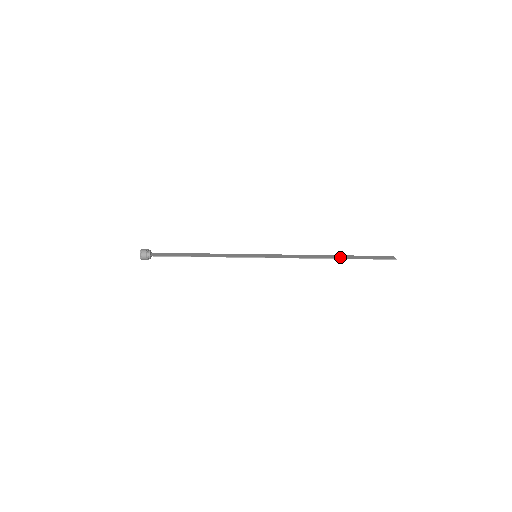
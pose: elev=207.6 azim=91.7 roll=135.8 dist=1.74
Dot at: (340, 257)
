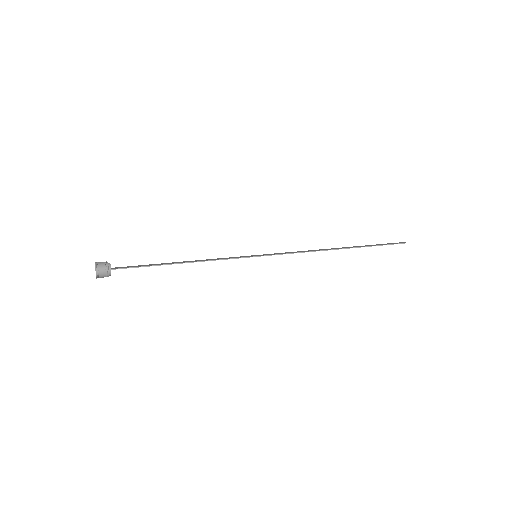
Dot at: (351, 247)
